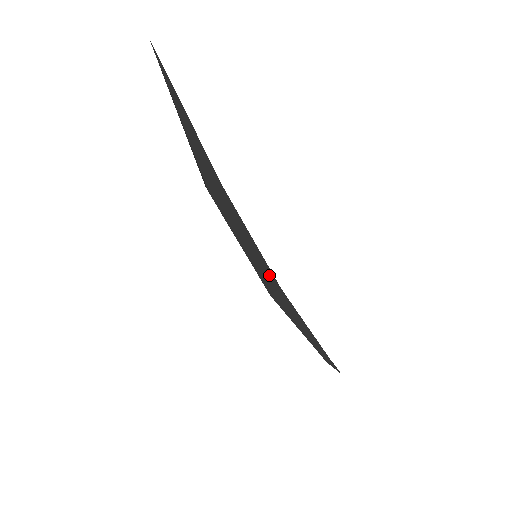
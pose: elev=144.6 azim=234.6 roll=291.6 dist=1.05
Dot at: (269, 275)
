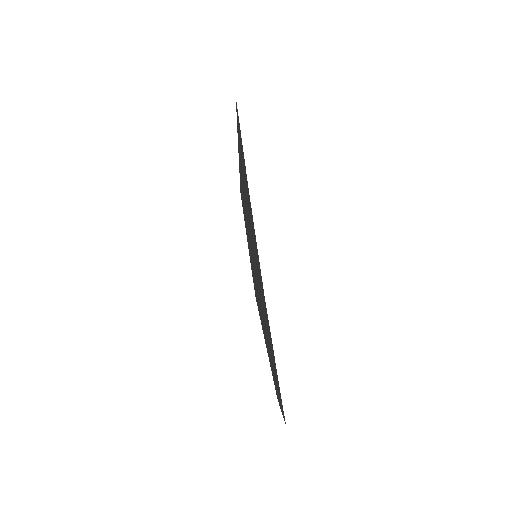
Dot at: (259, 276)
